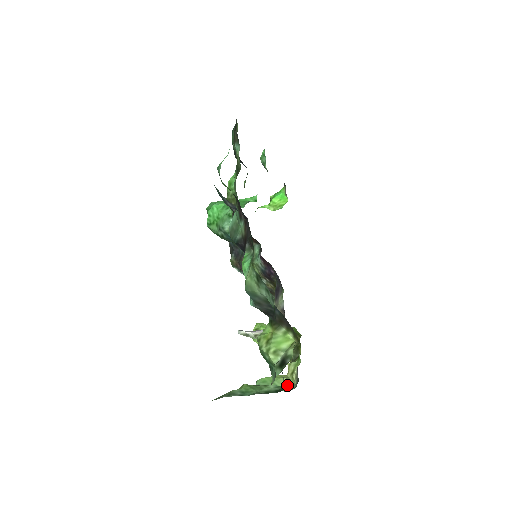
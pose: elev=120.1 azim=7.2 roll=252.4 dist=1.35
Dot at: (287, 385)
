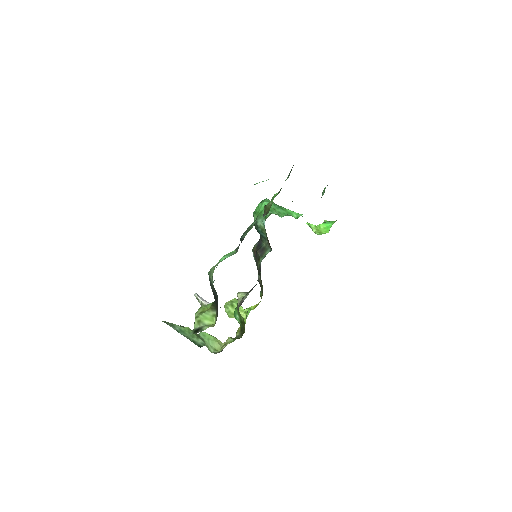
Dot at: (216, 348)
